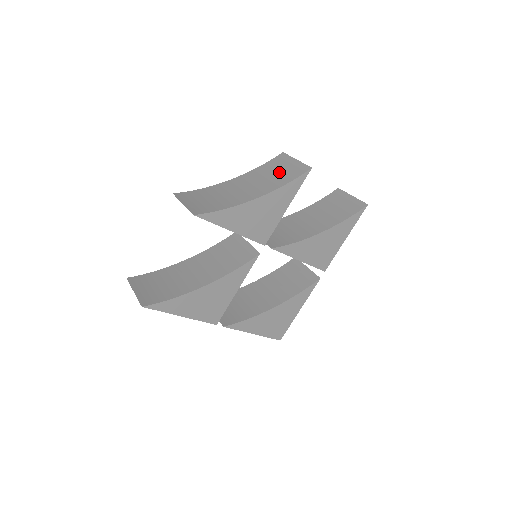
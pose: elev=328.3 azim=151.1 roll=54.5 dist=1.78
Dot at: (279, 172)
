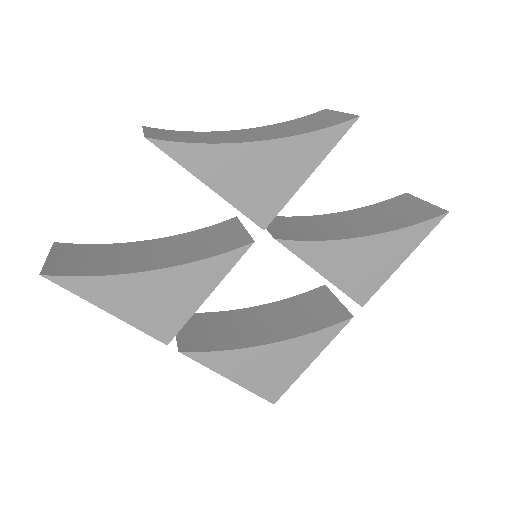
Dot at: (309, 123)
